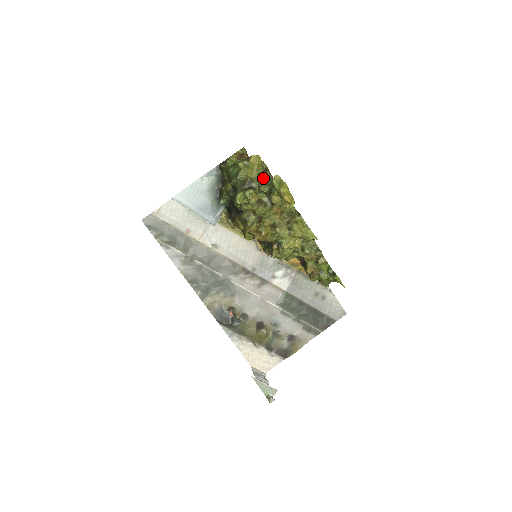
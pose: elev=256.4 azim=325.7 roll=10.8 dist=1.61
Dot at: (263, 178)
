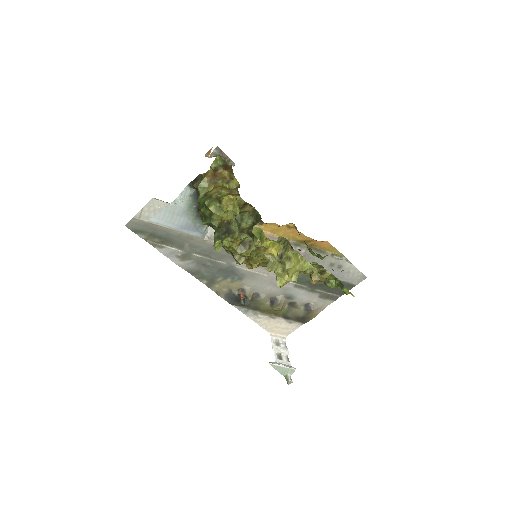
Dot at: (243, 212)
